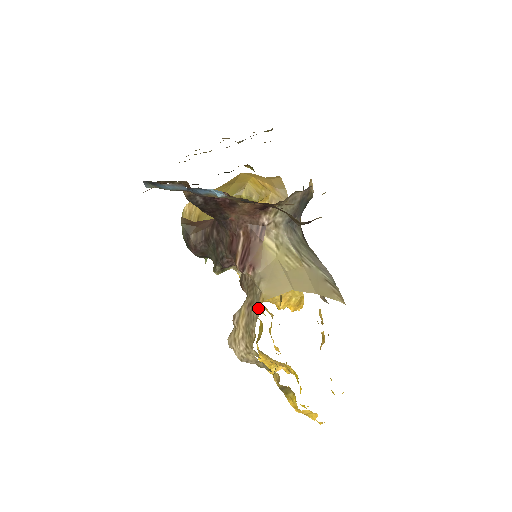
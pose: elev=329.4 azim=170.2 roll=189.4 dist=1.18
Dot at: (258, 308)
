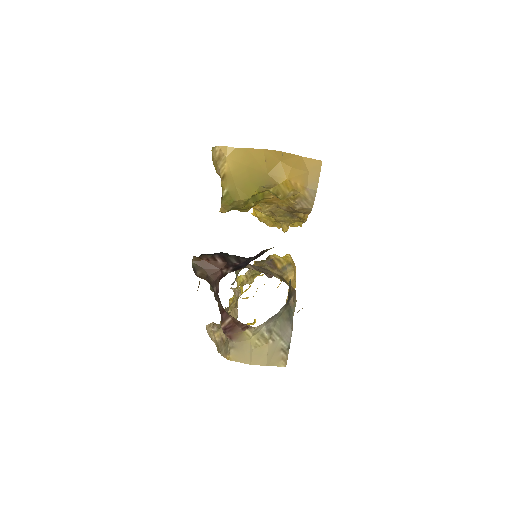
Dot at: (225, 355)
